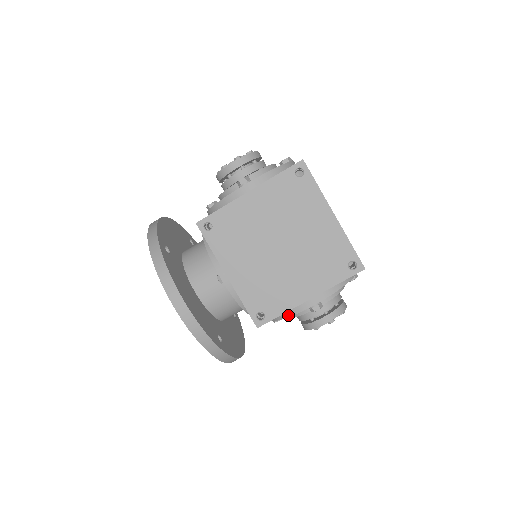
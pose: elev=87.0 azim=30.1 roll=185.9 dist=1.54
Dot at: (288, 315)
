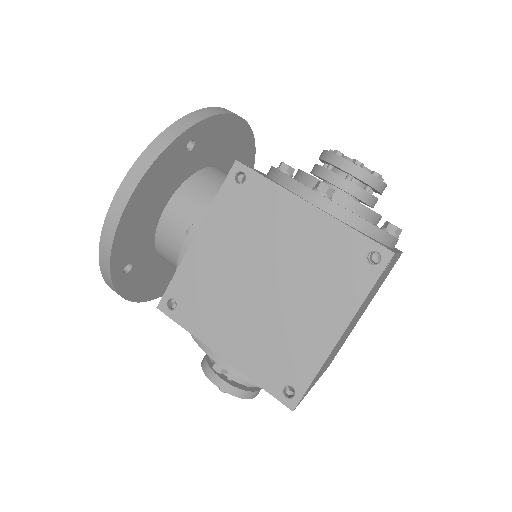
Dot at: occluded
